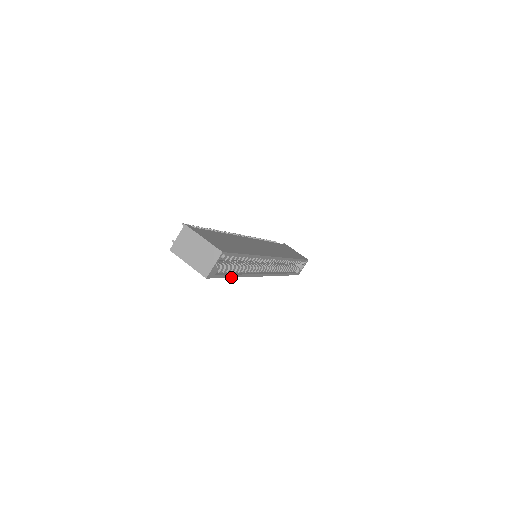
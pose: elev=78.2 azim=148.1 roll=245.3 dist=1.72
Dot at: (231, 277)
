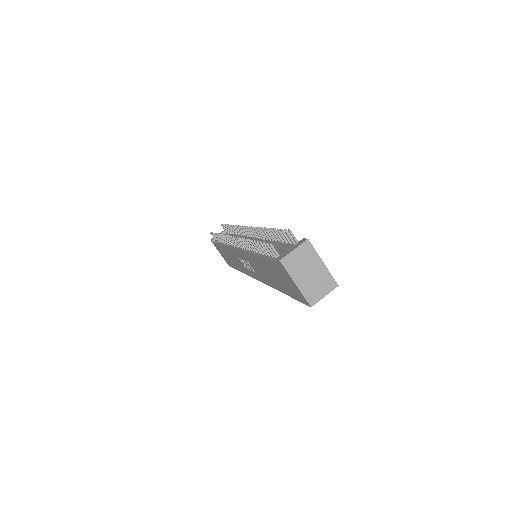
Dot at: (288, 295)
